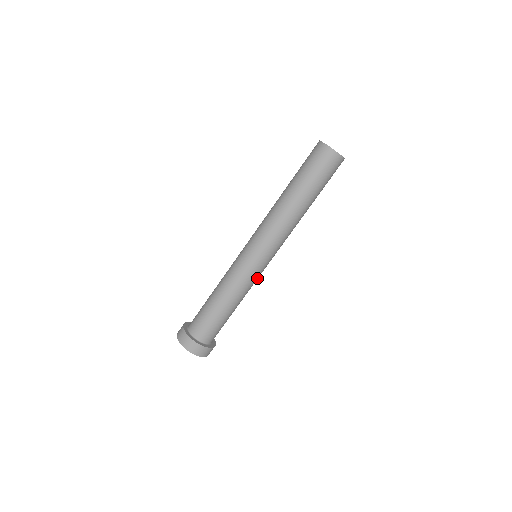
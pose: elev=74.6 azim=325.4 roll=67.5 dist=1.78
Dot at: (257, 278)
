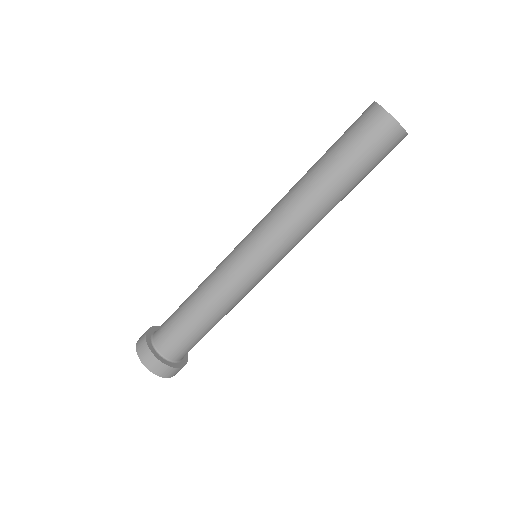
Dot at: (251, 287)
